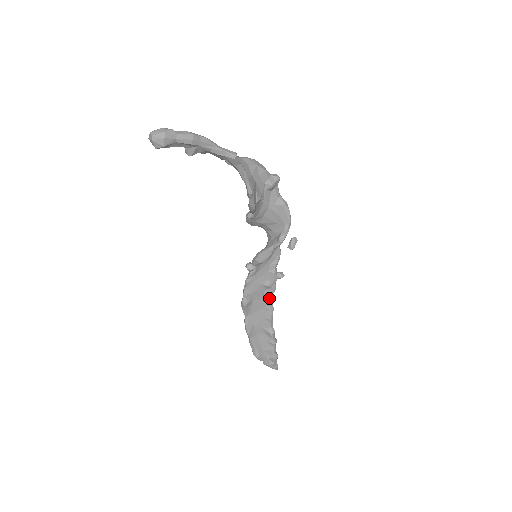
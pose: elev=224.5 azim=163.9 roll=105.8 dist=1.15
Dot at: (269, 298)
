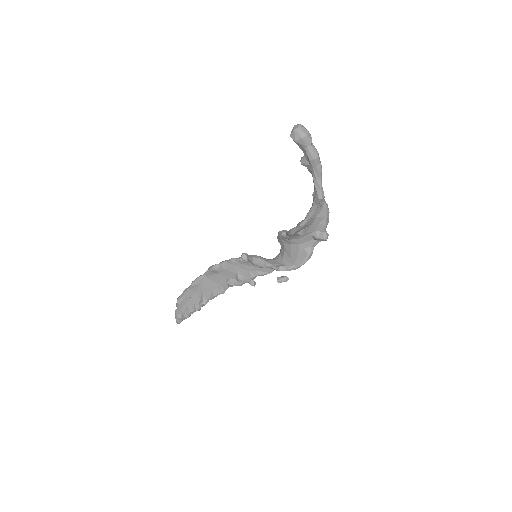
Dot at: (230, 285)
